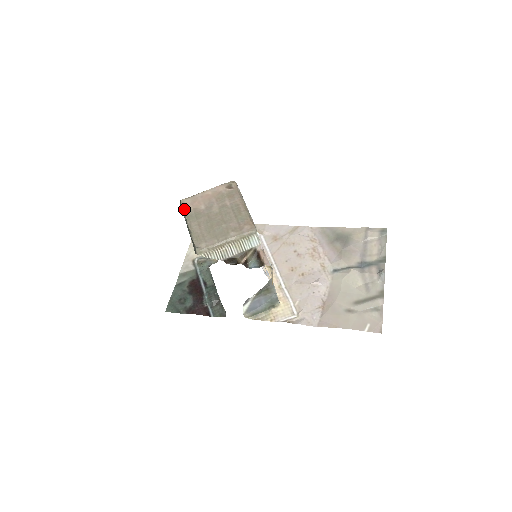
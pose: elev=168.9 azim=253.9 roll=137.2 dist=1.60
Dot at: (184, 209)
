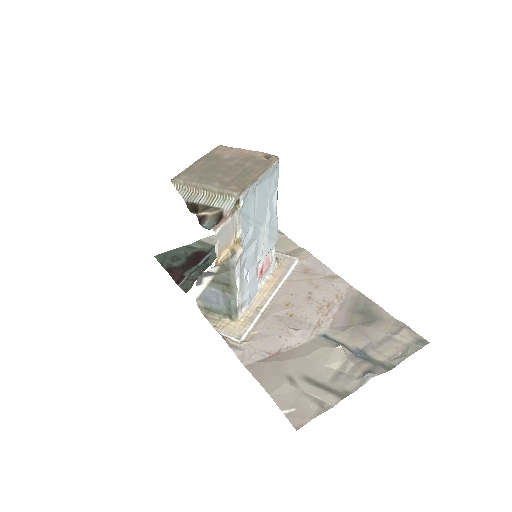
Dot at: (212, 150)
